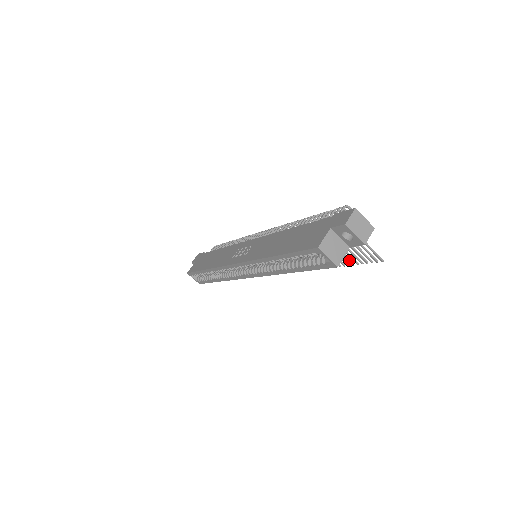
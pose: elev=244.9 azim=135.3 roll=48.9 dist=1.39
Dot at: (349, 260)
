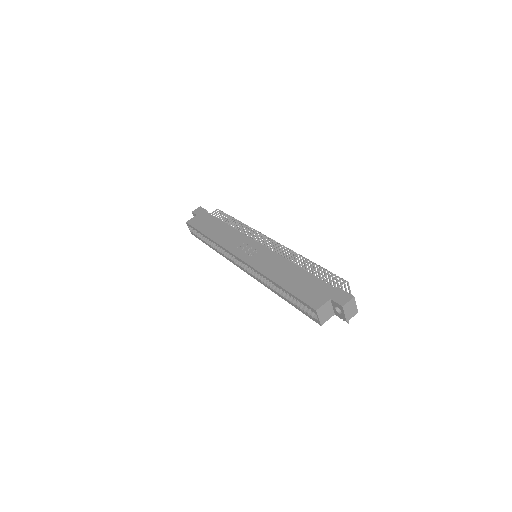
Dot at: occluded
